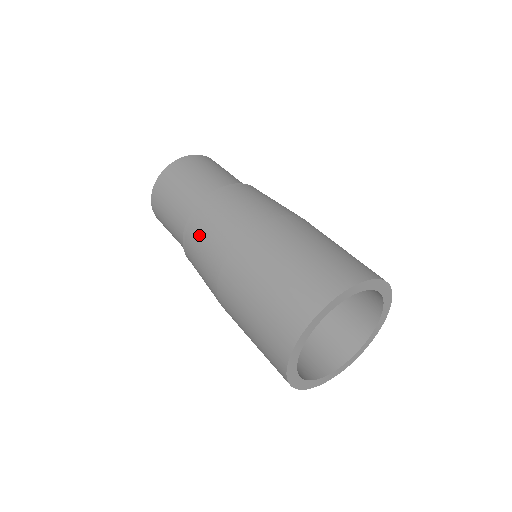
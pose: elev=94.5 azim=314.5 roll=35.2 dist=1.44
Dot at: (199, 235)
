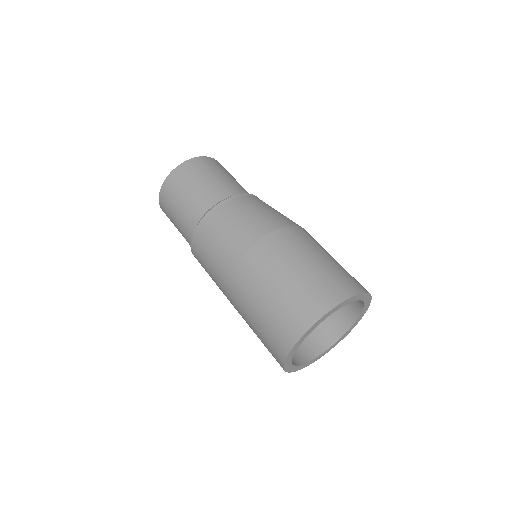
Dot at: occluded
